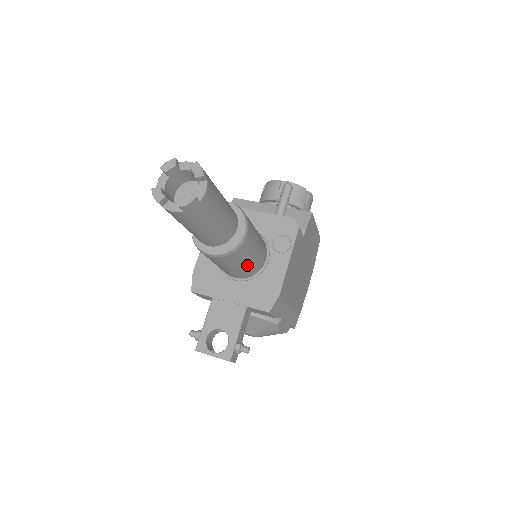
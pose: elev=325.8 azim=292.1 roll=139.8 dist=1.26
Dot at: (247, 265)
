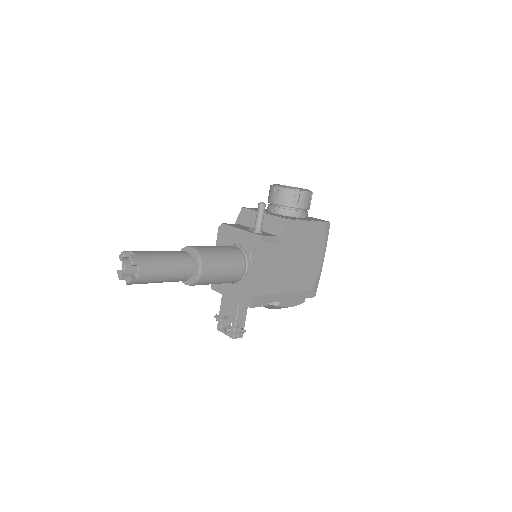
Dot at: (223, 281)
